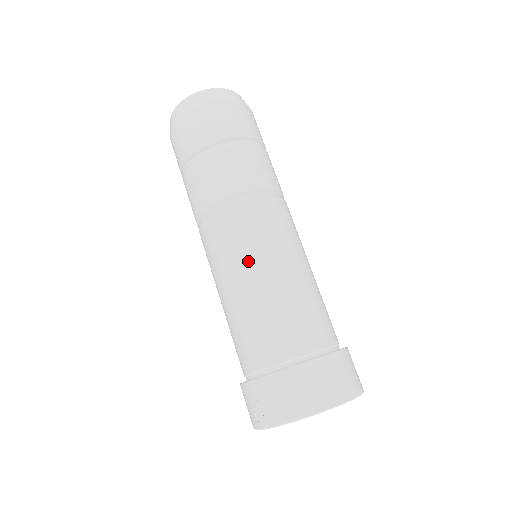
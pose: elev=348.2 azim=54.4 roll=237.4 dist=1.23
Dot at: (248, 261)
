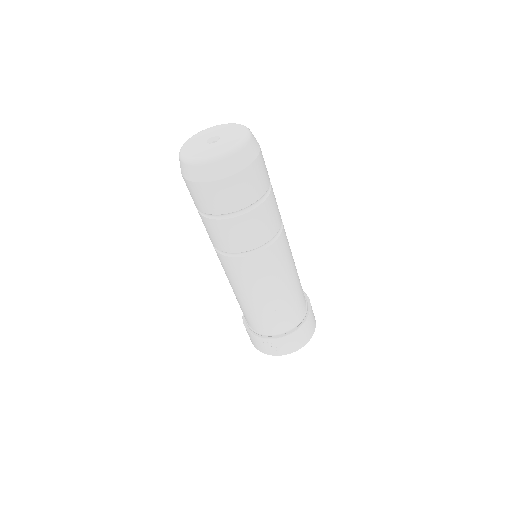
Dot at: (274, 283)
